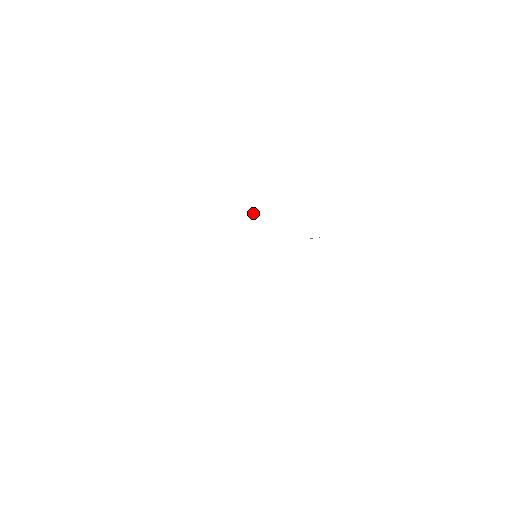
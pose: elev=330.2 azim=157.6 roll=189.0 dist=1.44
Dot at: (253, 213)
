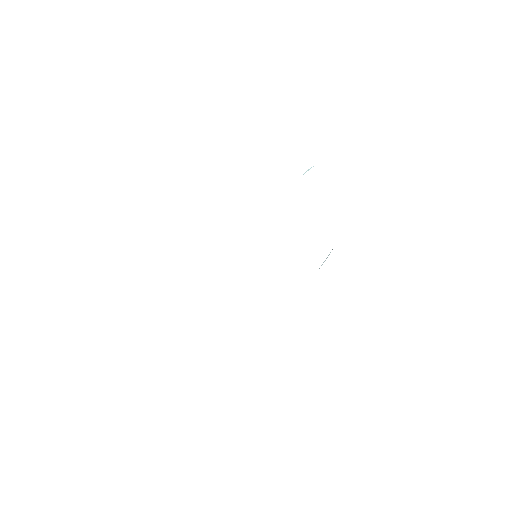
Dot at: (311, 167)
